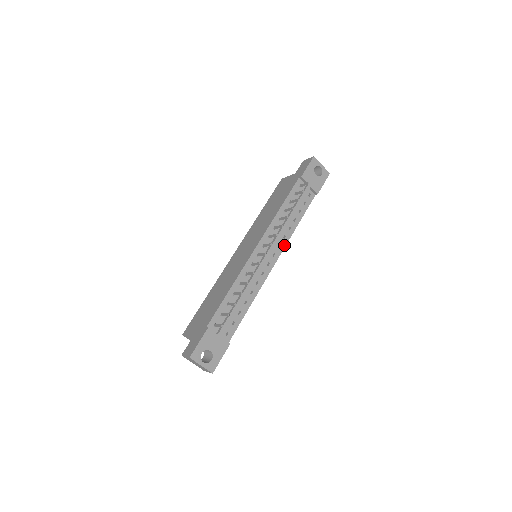
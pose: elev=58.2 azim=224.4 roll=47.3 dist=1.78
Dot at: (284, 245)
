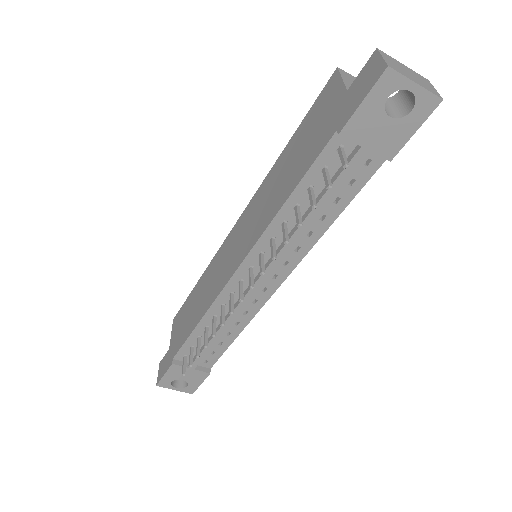
Dot at: (297, 260)
